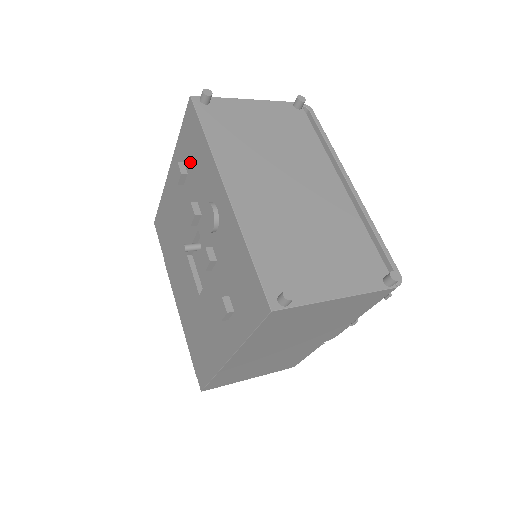
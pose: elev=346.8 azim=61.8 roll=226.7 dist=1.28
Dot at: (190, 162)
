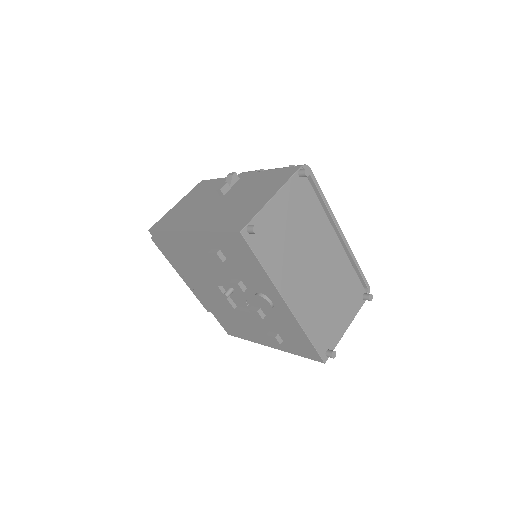
Dot at: (233, 258)
